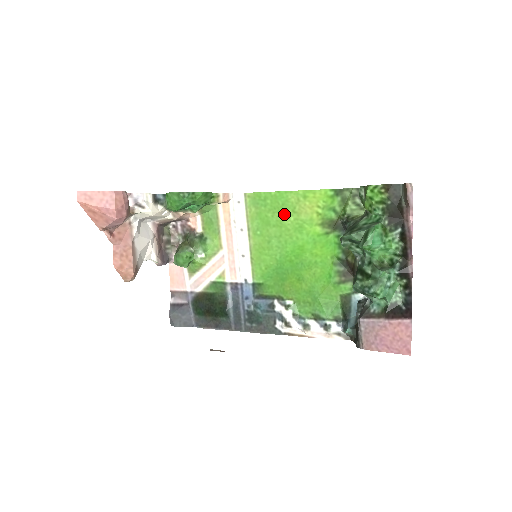
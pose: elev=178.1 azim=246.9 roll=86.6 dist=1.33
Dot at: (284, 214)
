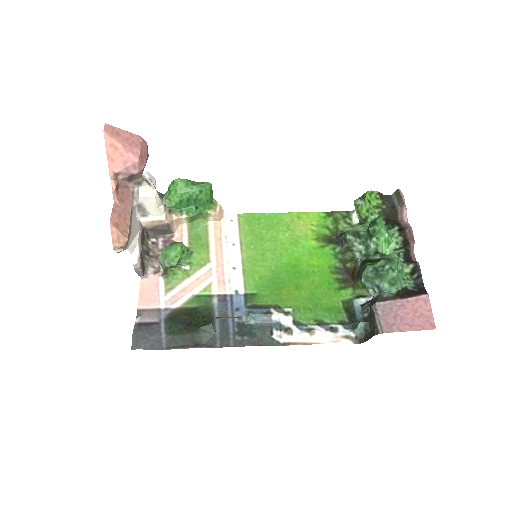
Dot at: (279, 231)
